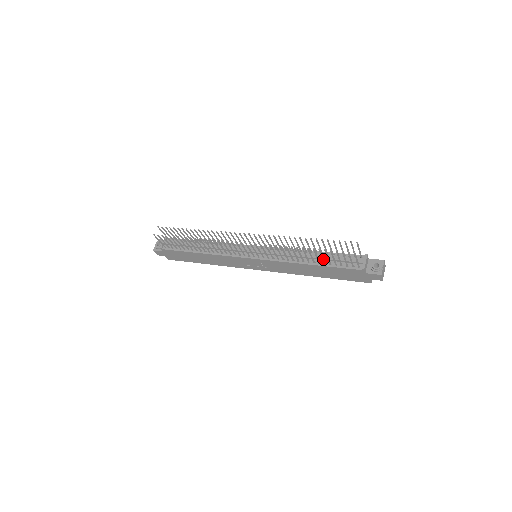
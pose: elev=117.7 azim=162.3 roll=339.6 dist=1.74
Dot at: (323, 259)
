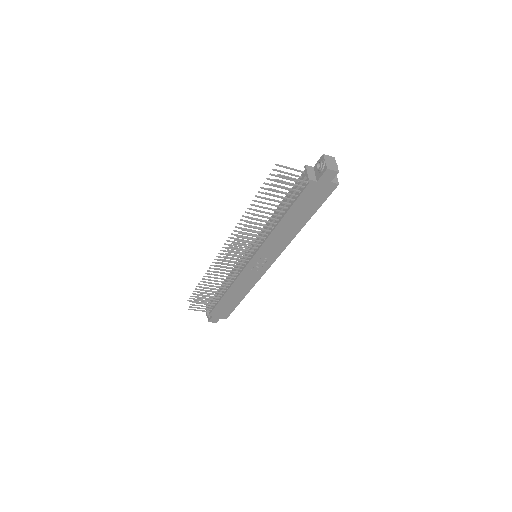
Dot at: (278, 206)
